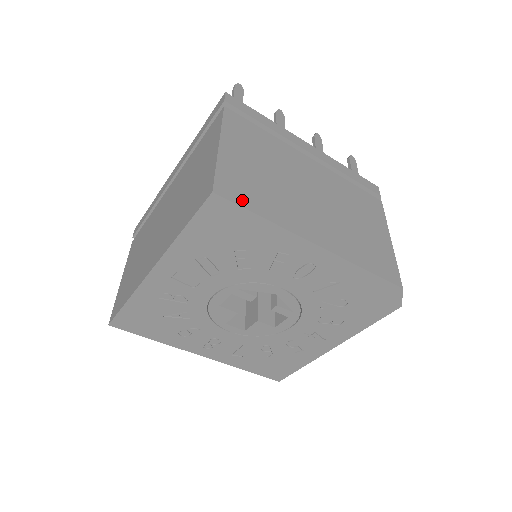
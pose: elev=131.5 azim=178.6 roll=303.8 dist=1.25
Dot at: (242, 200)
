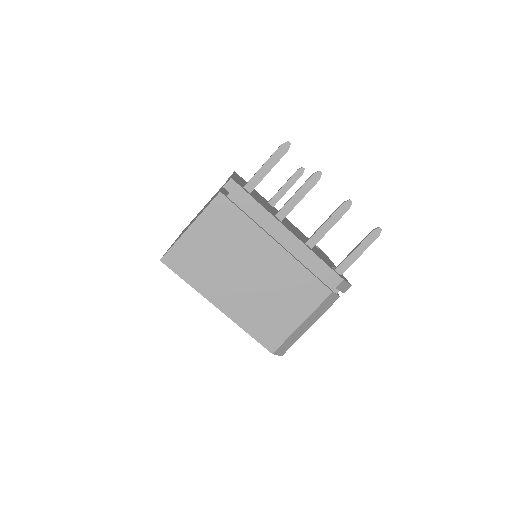
Dot at: (178, 269)
